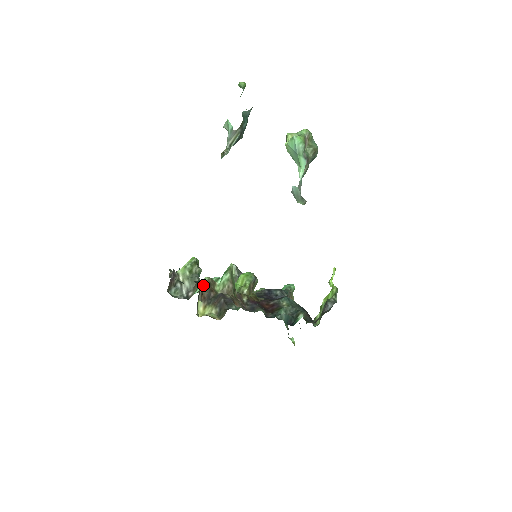
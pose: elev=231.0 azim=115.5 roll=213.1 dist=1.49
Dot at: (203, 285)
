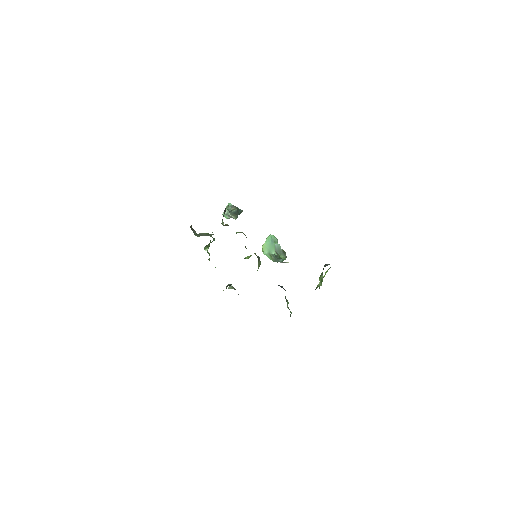
Dot at: occluded
